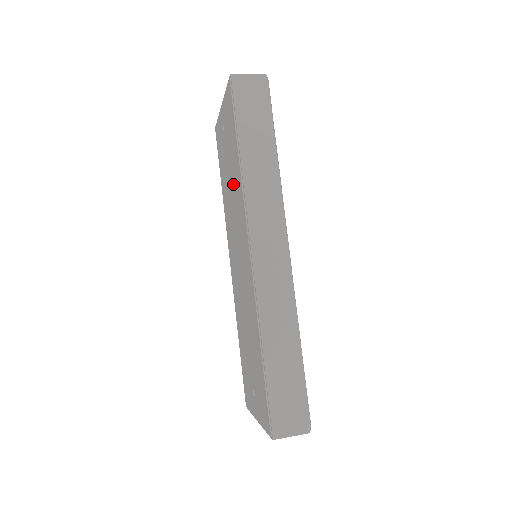
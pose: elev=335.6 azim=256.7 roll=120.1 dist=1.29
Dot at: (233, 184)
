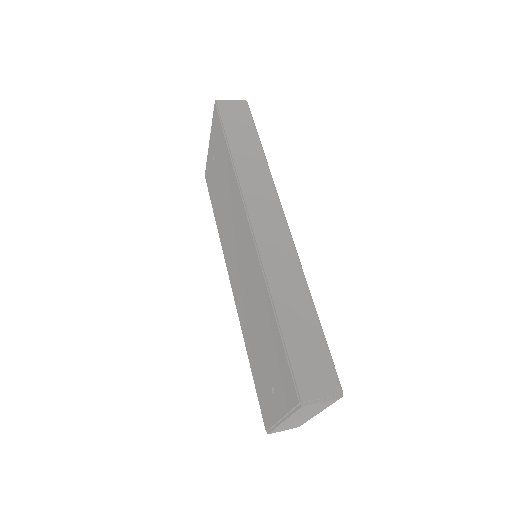
Dot at: (226, 191)
